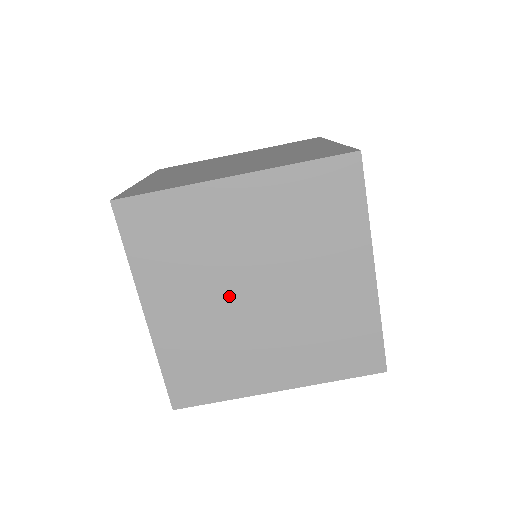
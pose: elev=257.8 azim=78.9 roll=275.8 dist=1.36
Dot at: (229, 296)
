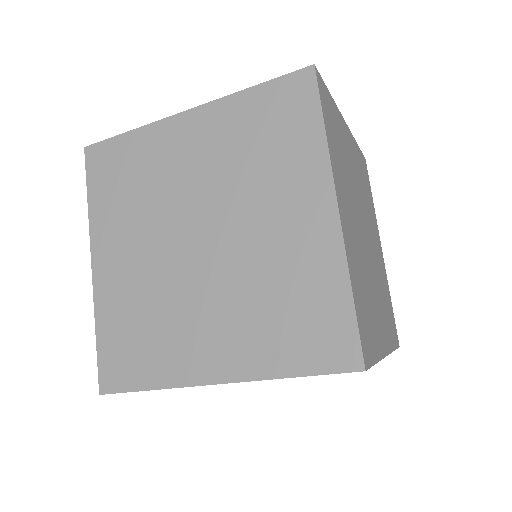
Dot at: occluded
